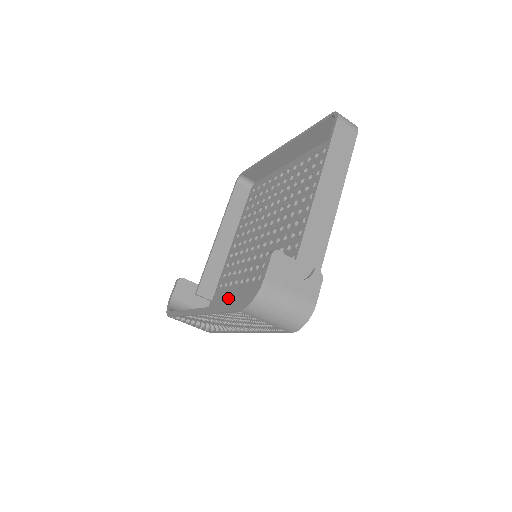
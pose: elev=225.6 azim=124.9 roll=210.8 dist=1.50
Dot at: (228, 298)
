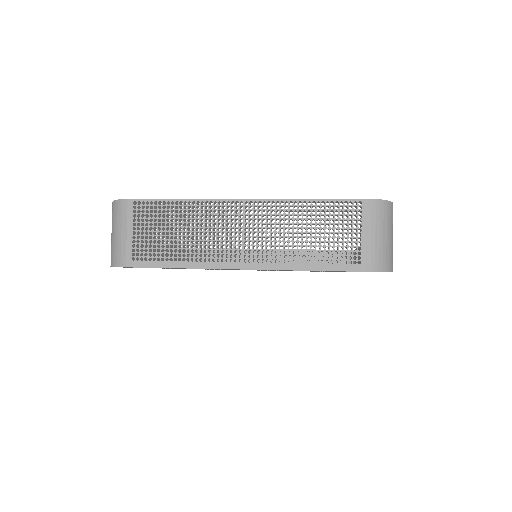
Dot at: occluded
